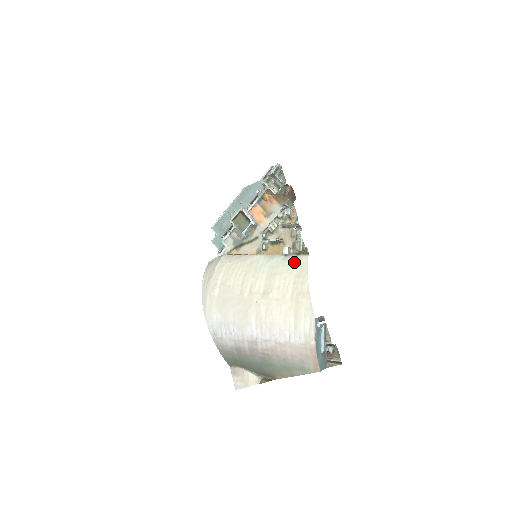
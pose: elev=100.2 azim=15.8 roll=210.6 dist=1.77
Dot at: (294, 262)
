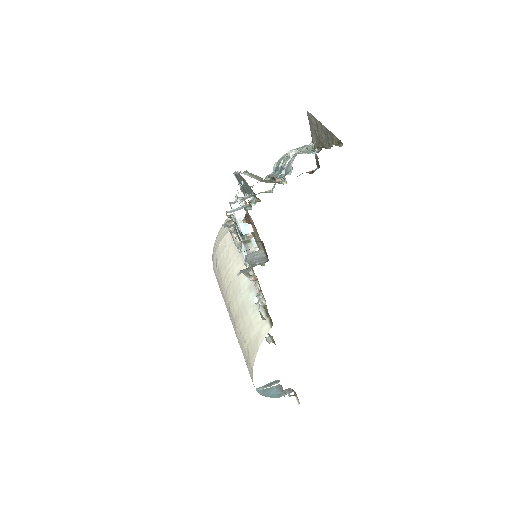
Dot at: (258, 322)
